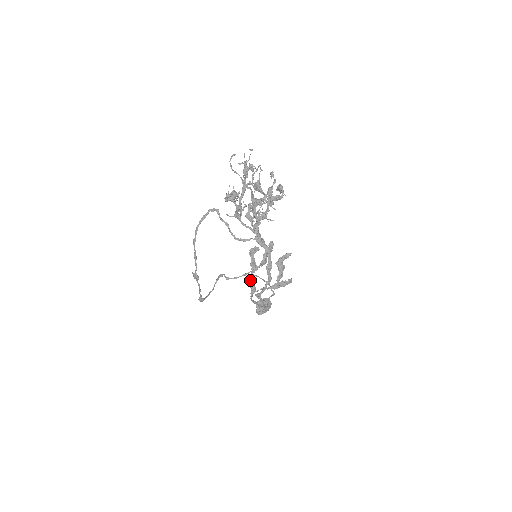
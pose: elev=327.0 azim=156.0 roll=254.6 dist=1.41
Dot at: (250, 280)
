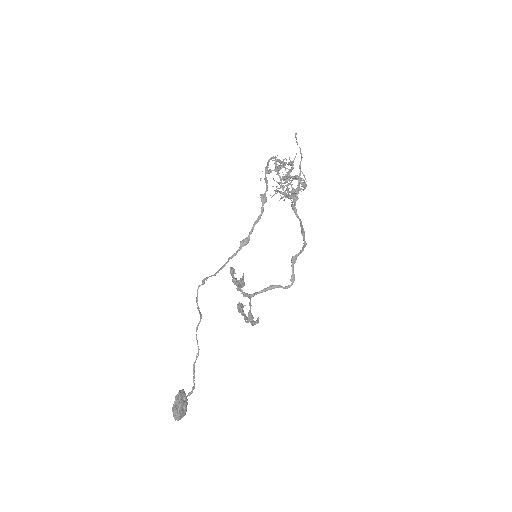
Dot at: (240, 289)
